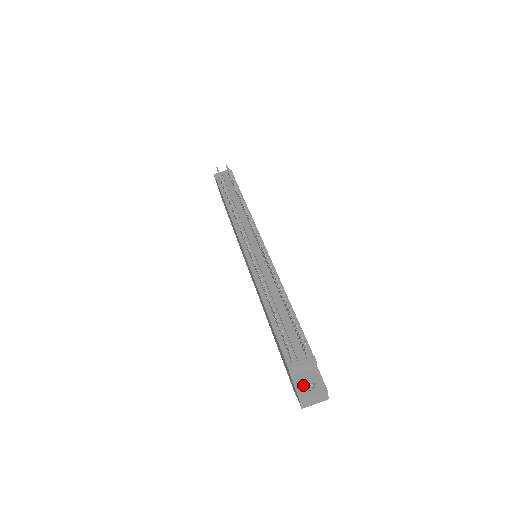
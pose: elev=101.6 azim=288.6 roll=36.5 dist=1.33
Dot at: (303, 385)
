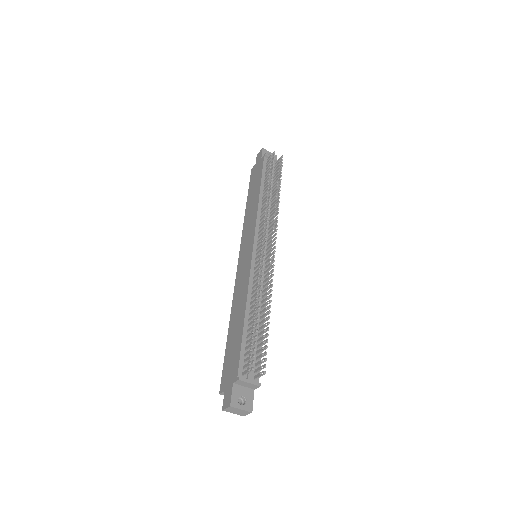
Dot at: (238, 397)
